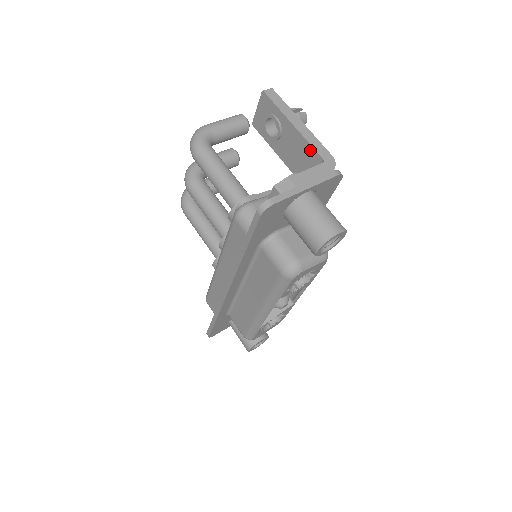
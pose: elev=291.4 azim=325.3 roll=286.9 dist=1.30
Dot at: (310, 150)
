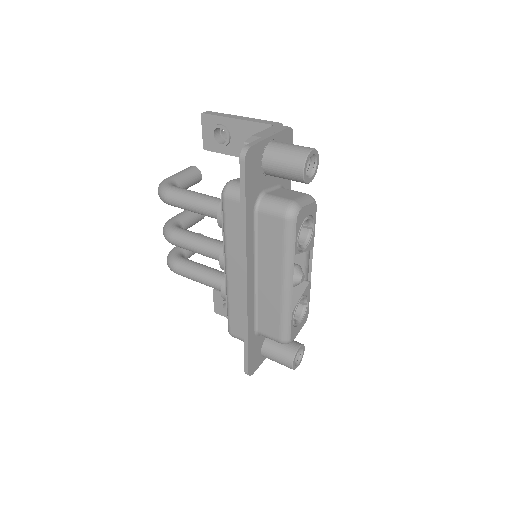
Dot at: (258, 127)
